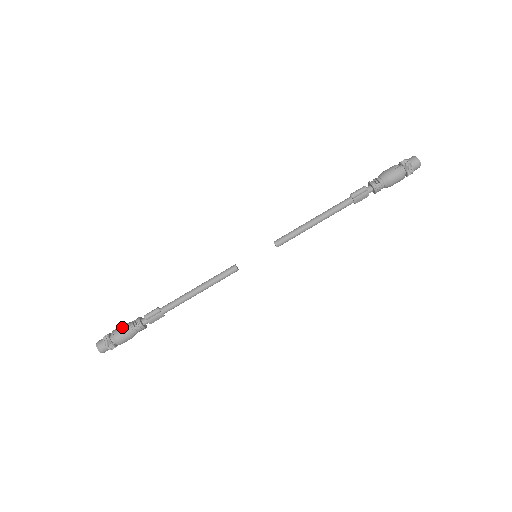
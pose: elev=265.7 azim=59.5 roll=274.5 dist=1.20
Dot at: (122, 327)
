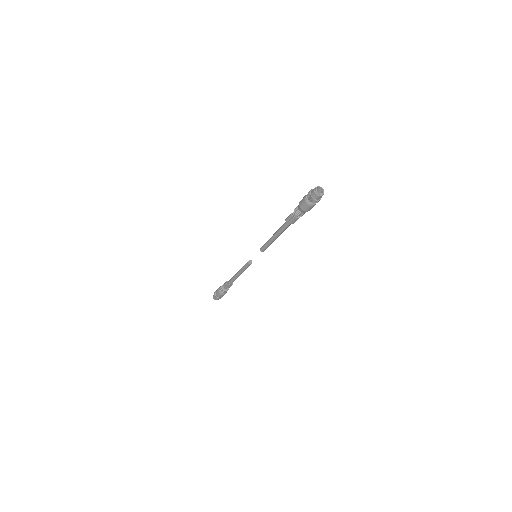
Dot at: (217, 290)
